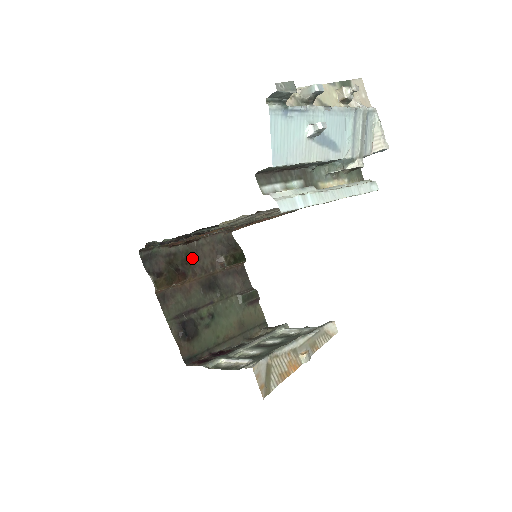
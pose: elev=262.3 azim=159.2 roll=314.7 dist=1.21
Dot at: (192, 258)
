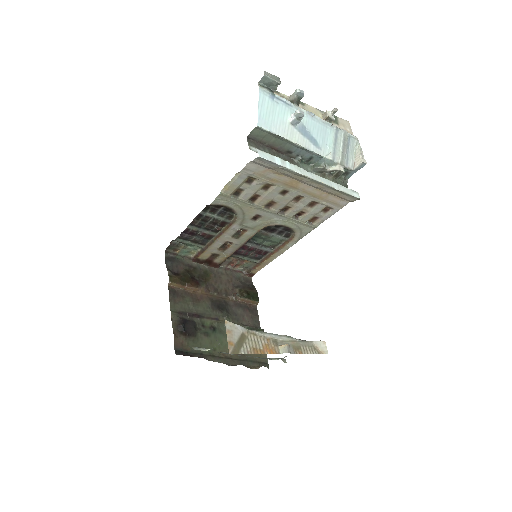
Dot at: (209, 278)
